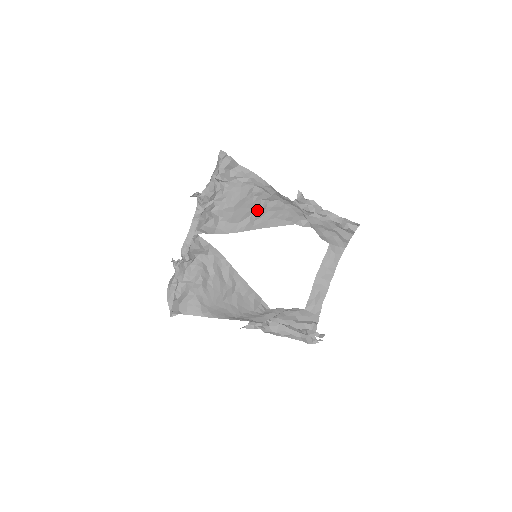
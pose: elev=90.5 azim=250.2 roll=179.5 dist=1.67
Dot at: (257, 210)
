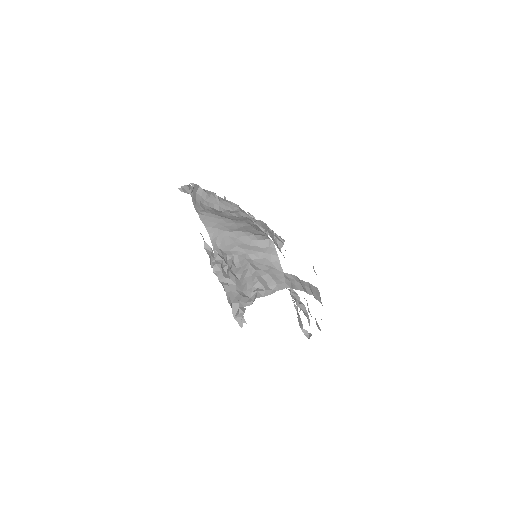
Dot at: occluded
